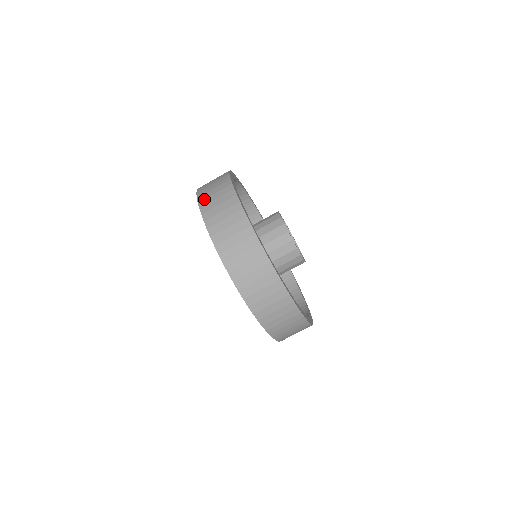
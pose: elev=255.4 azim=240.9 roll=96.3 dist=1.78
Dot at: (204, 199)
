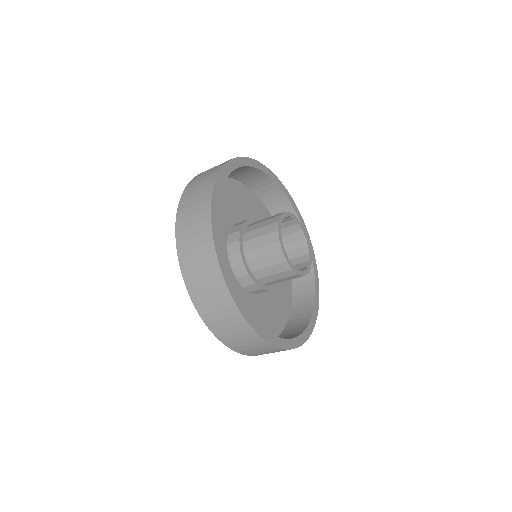
Dot at: (192, 284)
